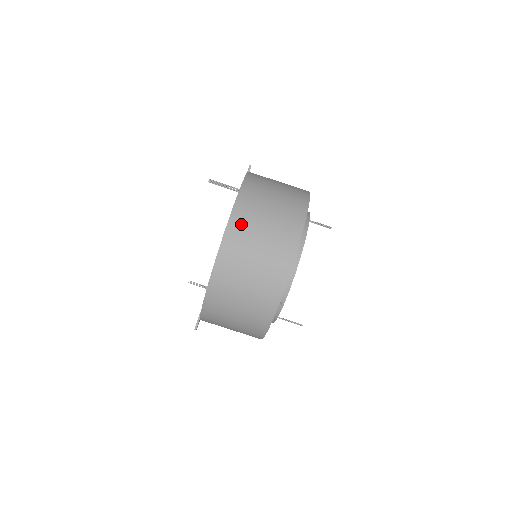
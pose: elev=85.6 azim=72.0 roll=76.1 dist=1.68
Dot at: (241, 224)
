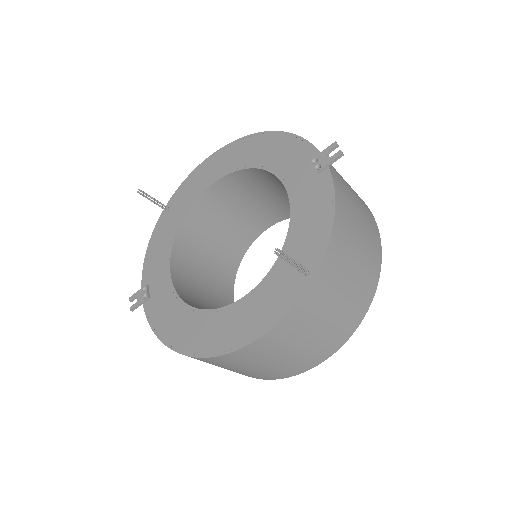
Dot at: (279, 338)
